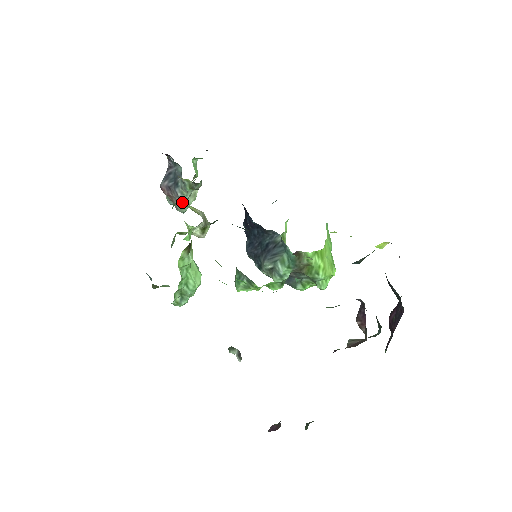
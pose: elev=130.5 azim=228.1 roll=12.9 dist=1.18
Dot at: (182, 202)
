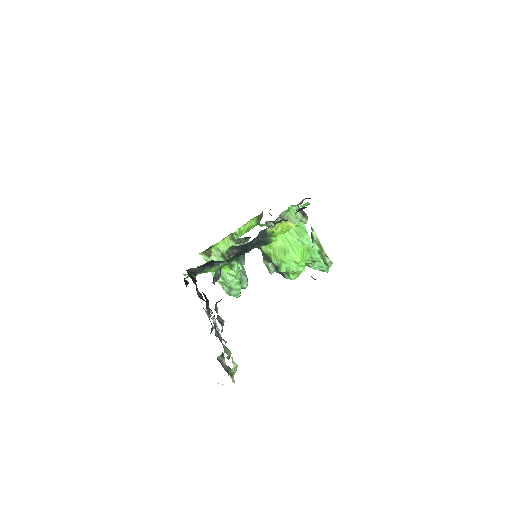
Dot at: occluded
